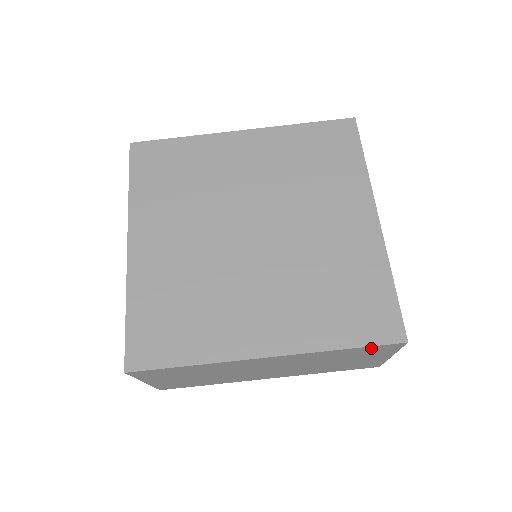
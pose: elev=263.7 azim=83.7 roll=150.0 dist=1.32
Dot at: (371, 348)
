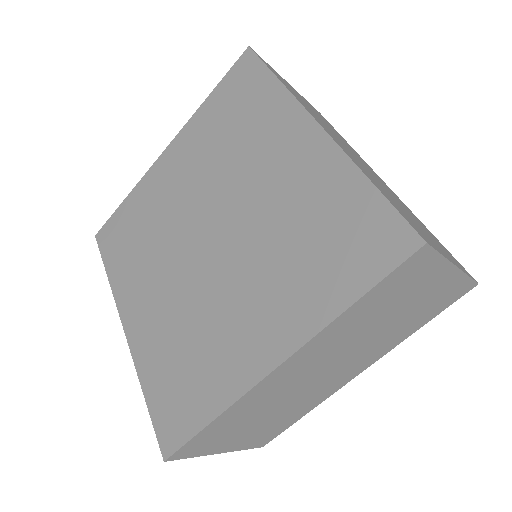
Dot at: (391, 280)
